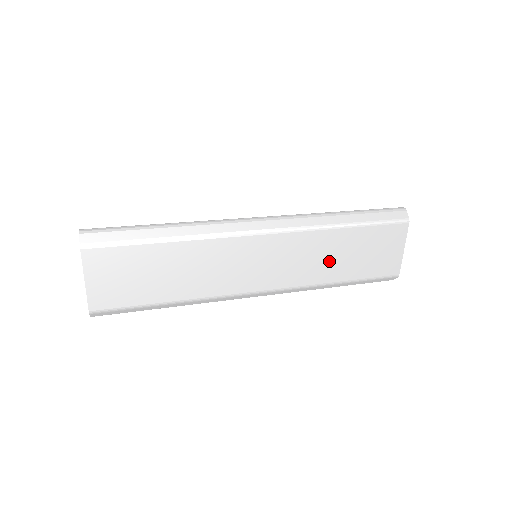
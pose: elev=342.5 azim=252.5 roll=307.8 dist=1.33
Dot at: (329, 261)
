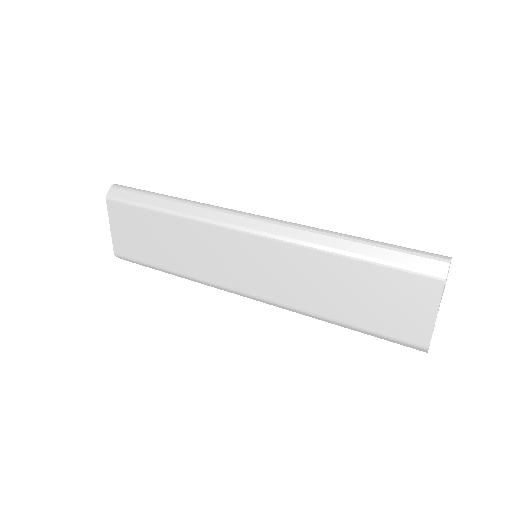
Dot at: (324, 290)
